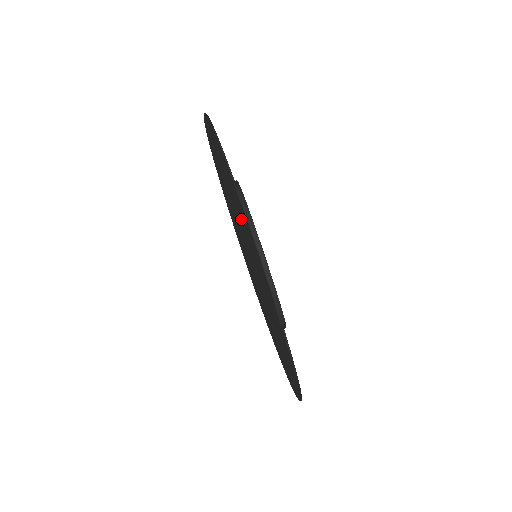
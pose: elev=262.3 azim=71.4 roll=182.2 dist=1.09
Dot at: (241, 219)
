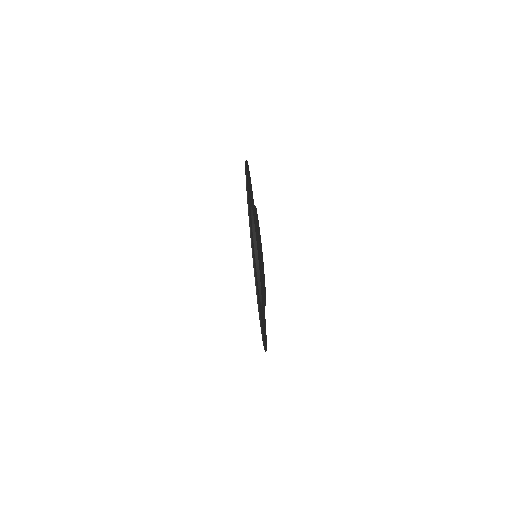
Dot at: occluded
